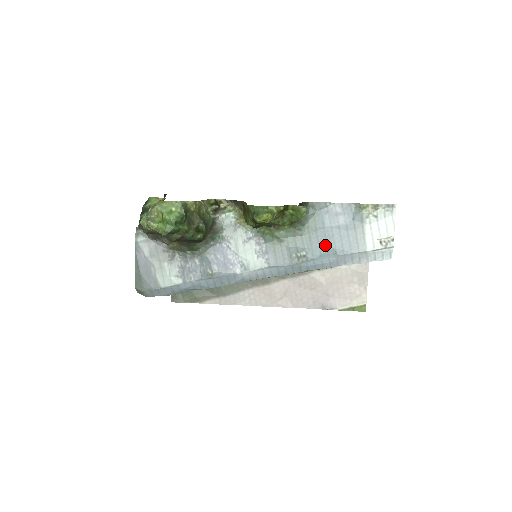
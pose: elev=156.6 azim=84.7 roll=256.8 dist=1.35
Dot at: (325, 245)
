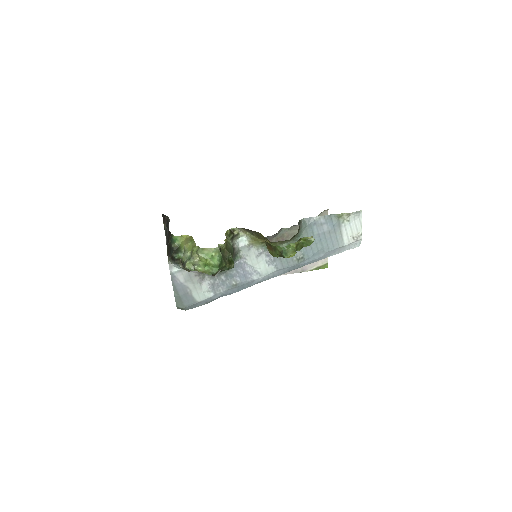
Dot at: (316, 247)
